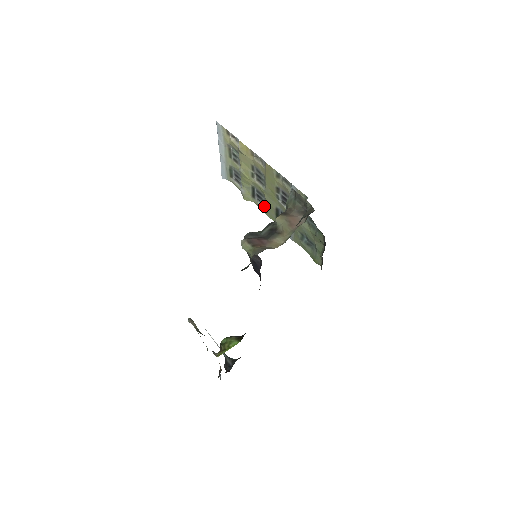
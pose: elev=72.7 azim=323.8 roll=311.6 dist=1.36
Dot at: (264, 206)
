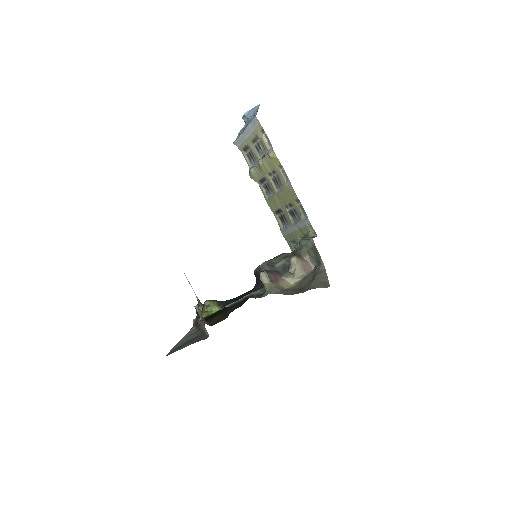
Dot at: (268, 196)
